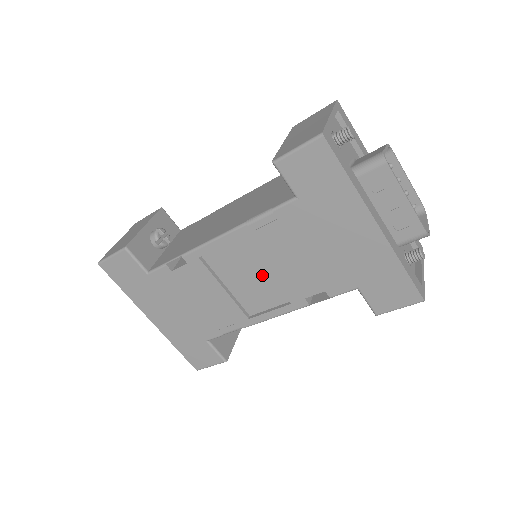
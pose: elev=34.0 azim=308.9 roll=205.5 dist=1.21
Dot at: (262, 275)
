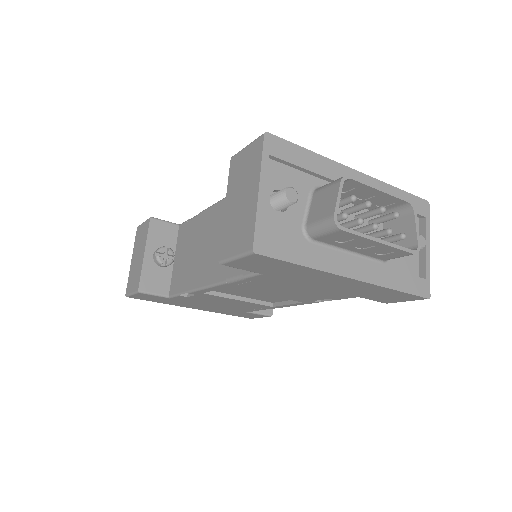
Dot at: occluded
